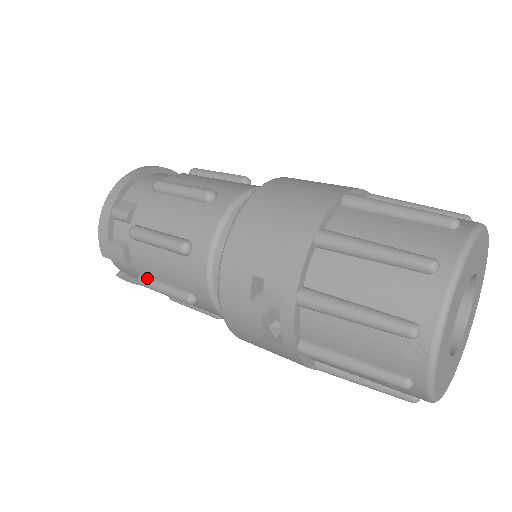
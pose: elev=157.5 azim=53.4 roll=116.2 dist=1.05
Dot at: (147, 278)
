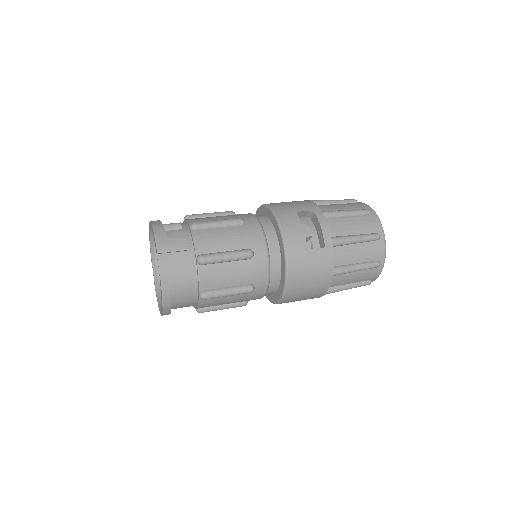
Dot at: (209, 253)
